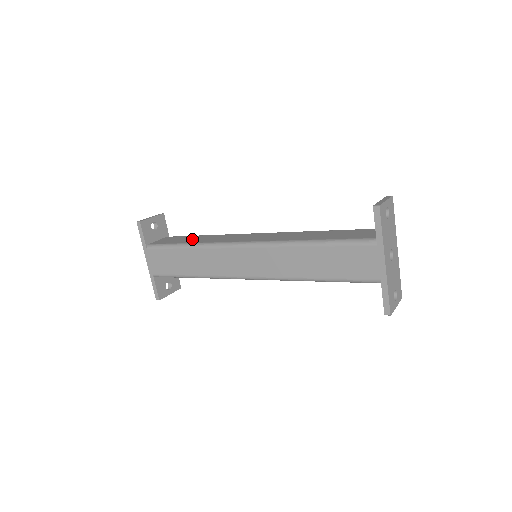
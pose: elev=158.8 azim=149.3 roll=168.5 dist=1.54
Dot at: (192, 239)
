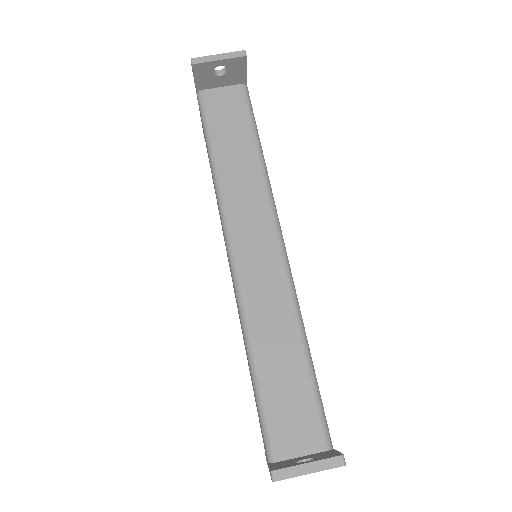
Dot at: (233, 147)
